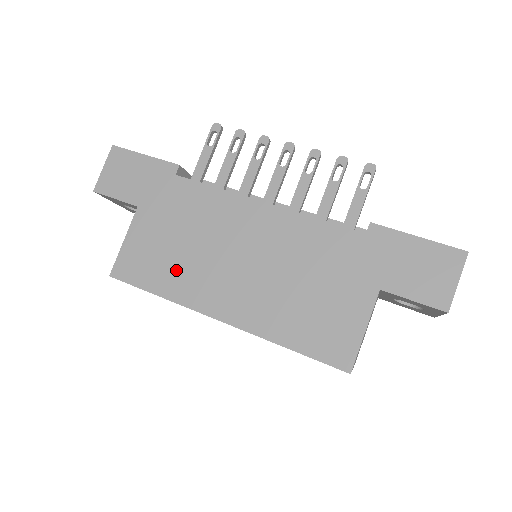
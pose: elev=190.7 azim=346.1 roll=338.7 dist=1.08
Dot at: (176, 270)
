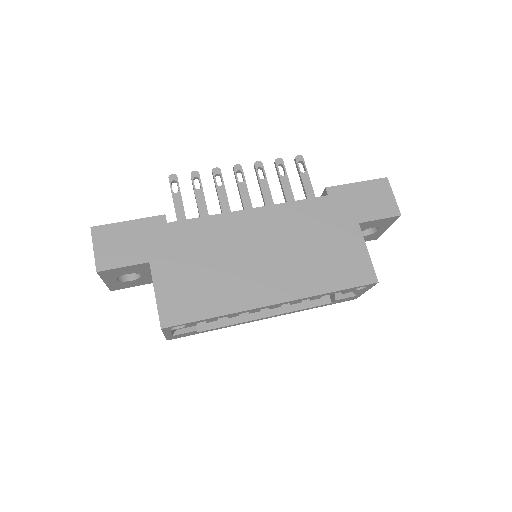
Dot at: (217, 290)
